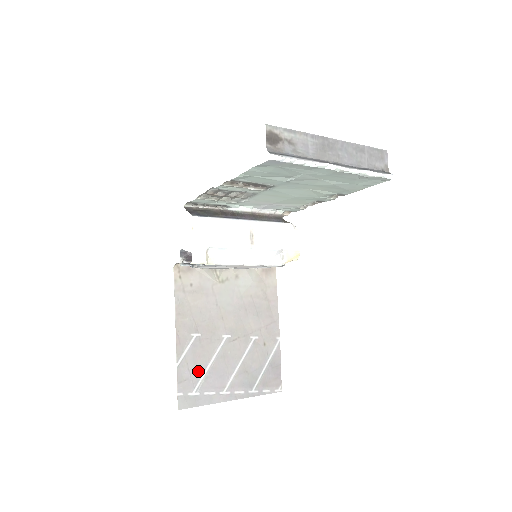
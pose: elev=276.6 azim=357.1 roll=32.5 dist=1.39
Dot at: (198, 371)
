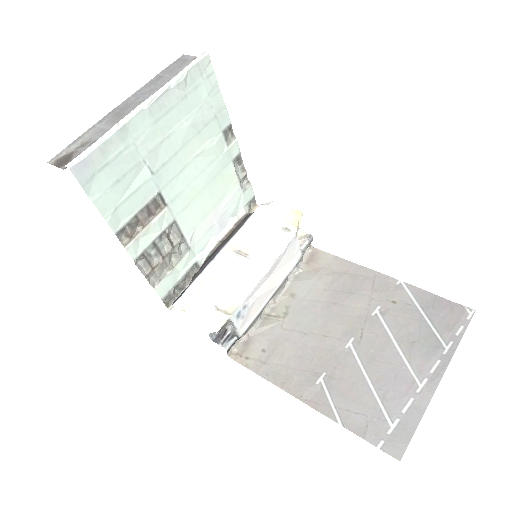
Dot at: (367, 403)
